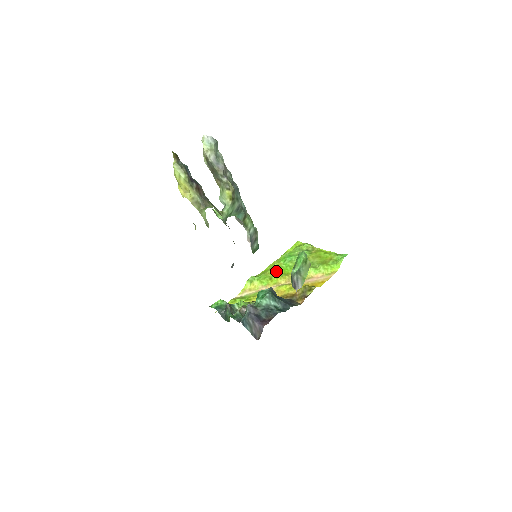
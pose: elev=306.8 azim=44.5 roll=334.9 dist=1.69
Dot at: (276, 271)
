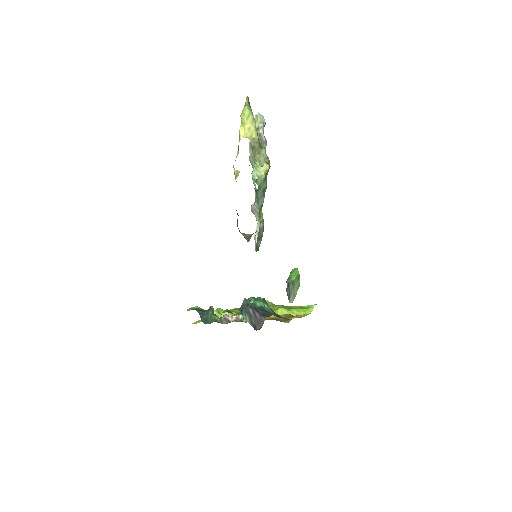
Dot at: occluded
